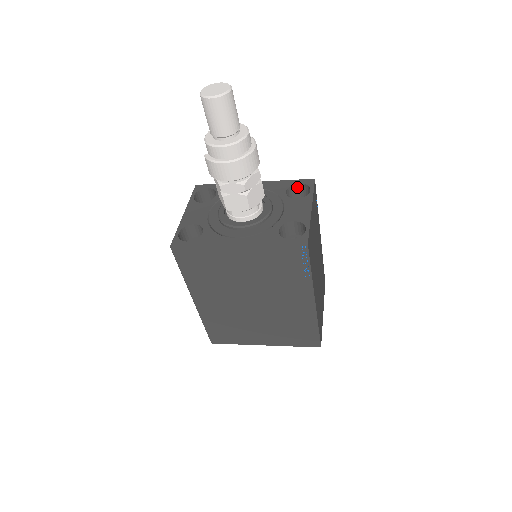
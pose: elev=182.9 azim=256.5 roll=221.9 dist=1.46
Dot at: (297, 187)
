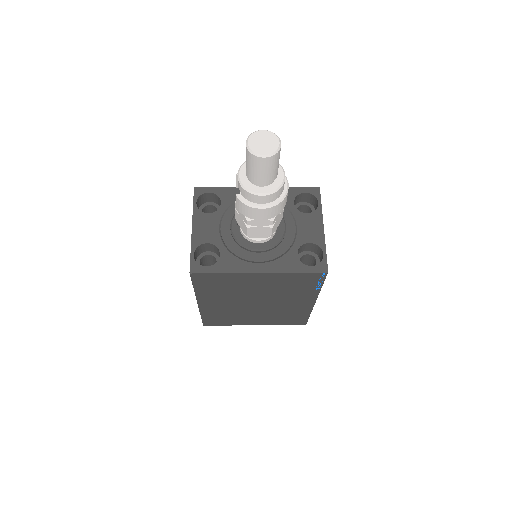
Dot at: (302, 195)
